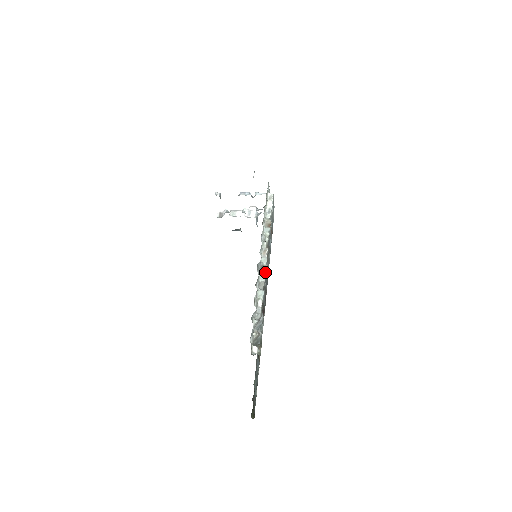
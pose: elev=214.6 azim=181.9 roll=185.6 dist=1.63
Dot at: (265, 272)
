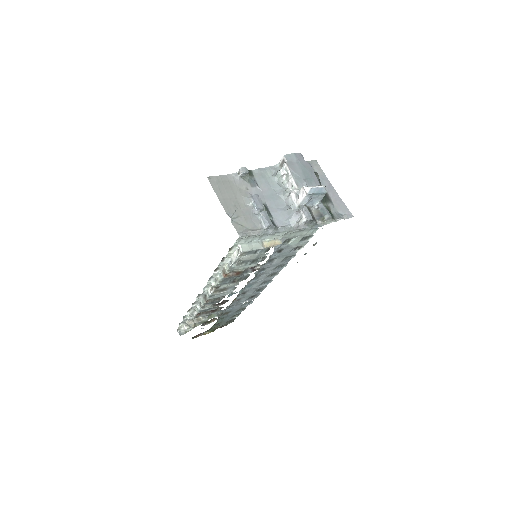
Dot at: (205, 301)
